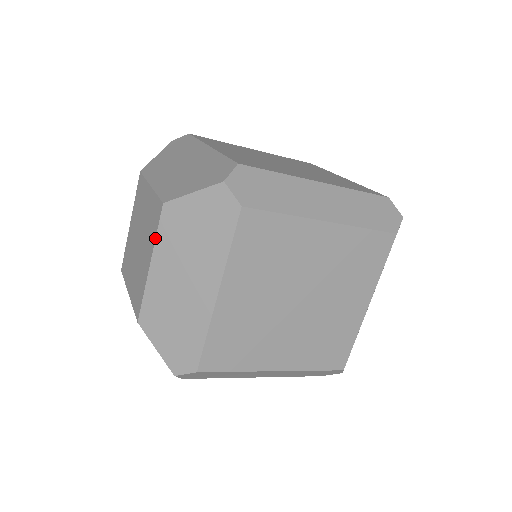
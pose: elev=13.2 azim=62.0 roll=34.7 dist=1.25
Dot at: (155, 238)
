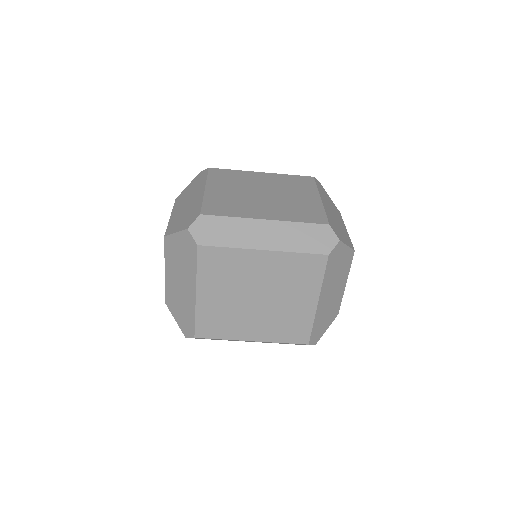
Dot at: occluded
